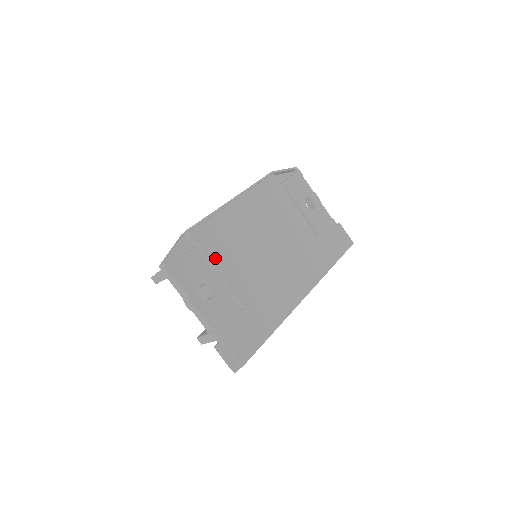
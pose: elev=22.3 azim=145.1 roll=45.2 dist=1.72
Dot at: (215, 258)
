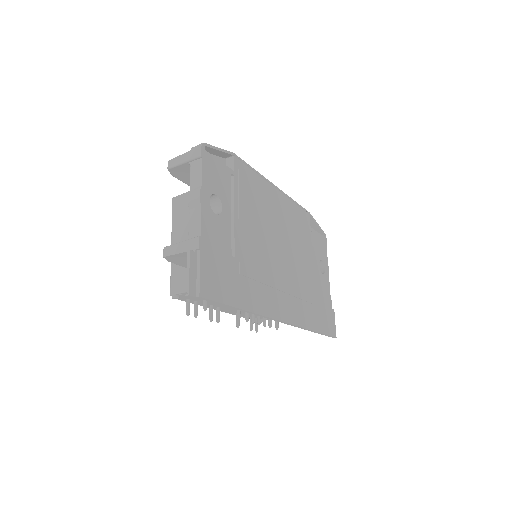
Dot at: (239, 196)
